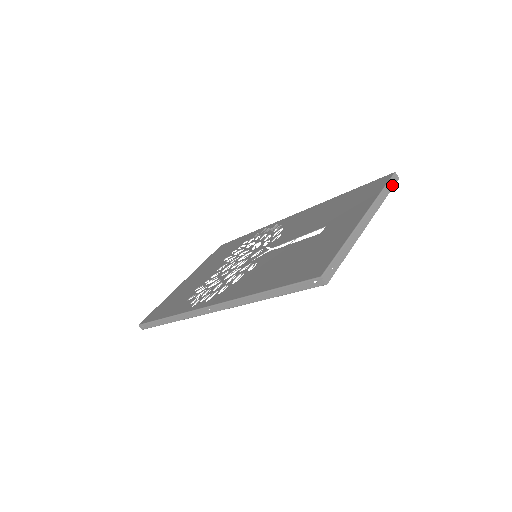
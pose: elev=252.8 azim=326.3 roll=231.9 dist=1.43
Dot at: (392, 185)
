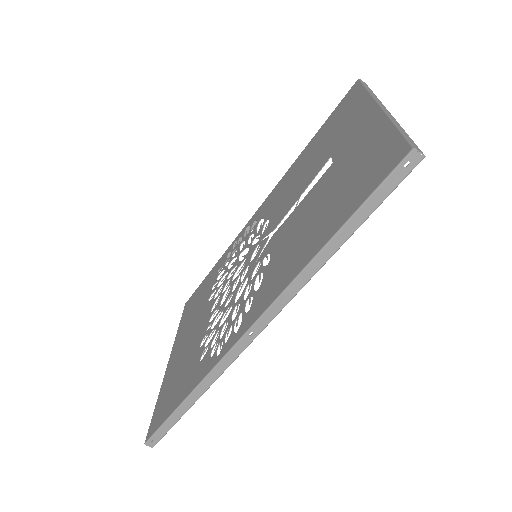
Dot at: (368, 87)
